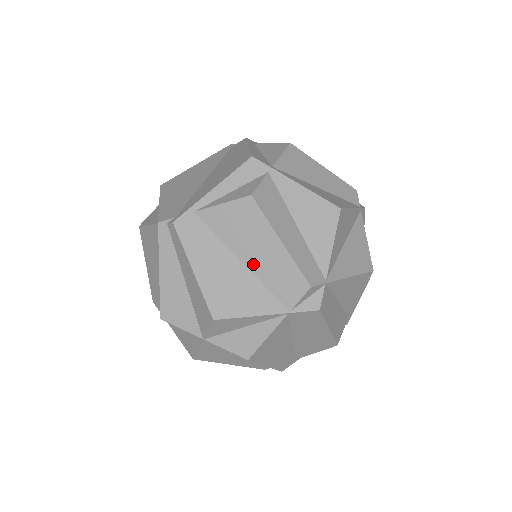
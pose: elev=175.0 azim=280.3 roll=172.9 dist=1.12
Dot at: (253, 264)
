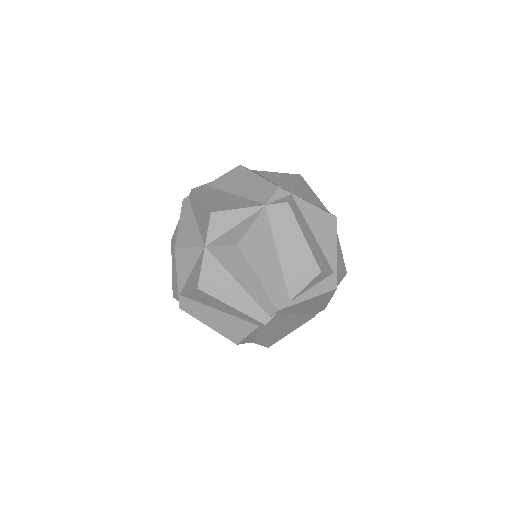
Dot at: (241, 192)
